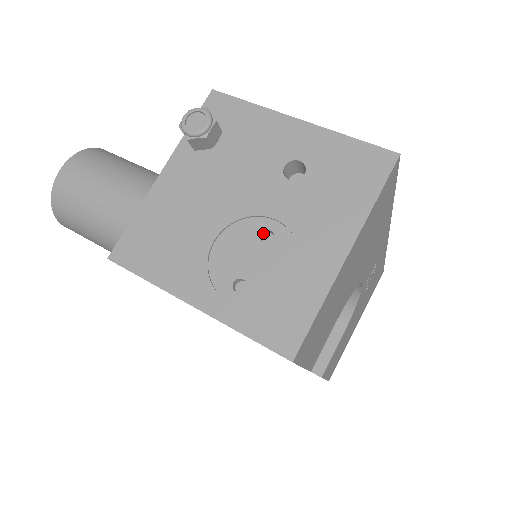
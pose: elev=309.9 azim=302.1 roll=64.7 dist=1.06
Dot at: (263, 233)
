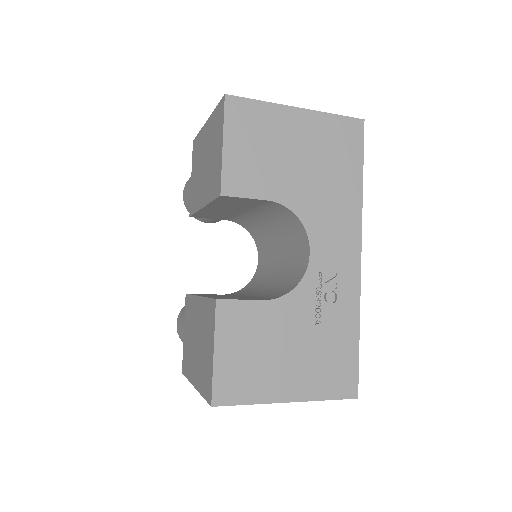
Dot at: occluded
